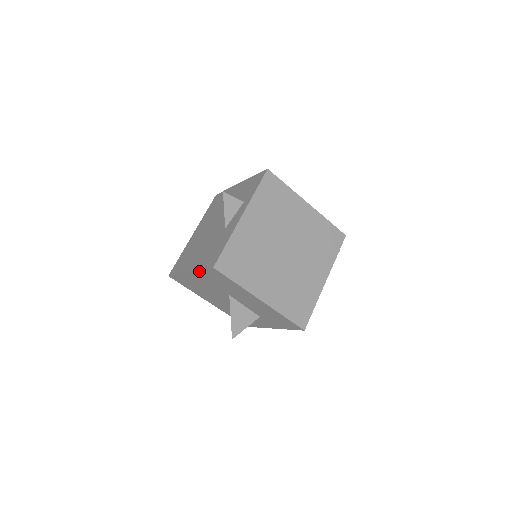
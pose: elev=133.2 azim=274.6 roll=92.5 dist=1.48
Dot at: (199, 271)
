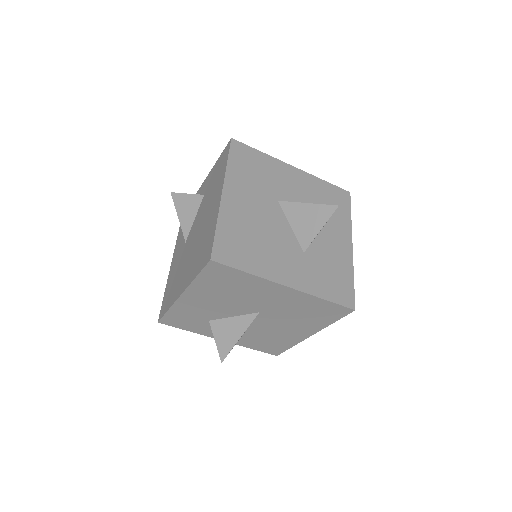
Dot at: (227, 169)
